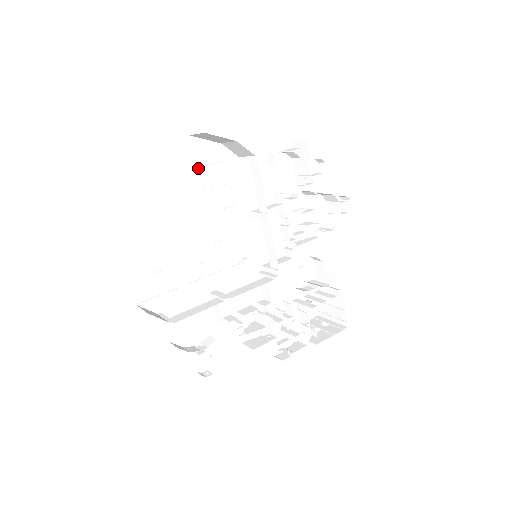
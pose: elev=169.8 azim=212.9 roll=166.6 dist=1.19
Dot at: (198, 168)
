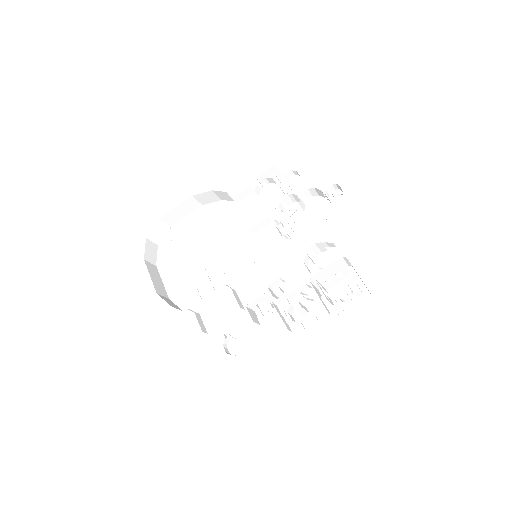
Dot at: (210, 220)
